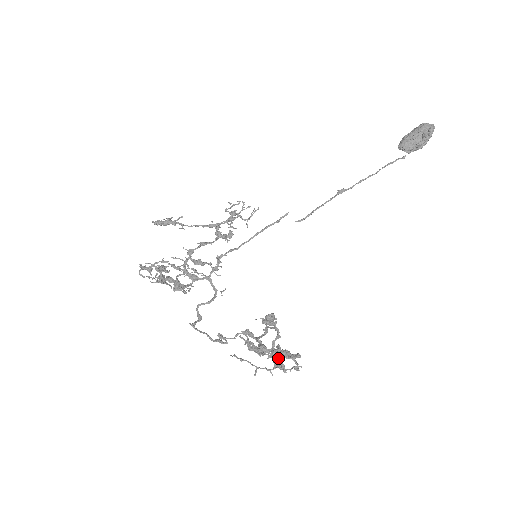
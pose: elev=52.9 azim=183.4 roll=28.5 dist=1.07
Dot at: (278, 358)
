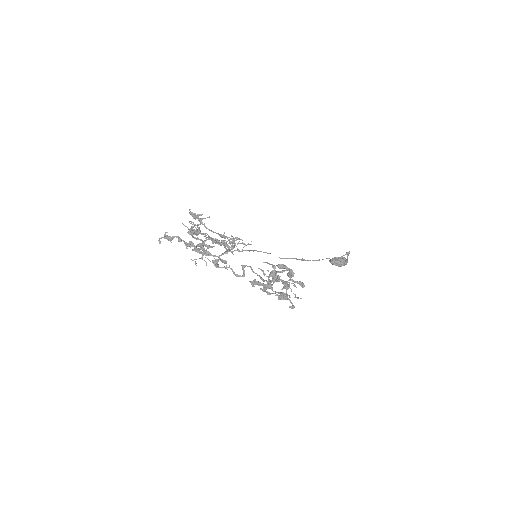
Dot at: (292, 280)
